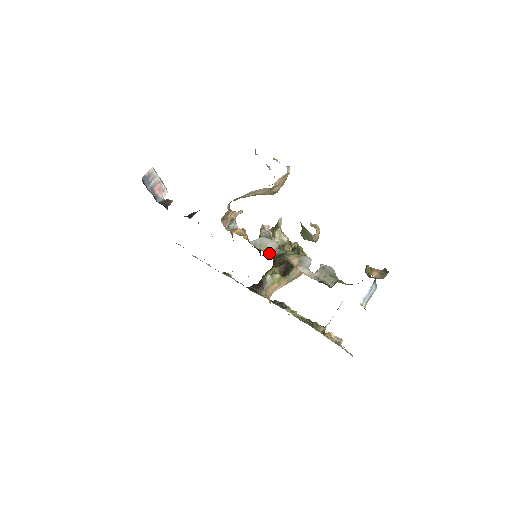
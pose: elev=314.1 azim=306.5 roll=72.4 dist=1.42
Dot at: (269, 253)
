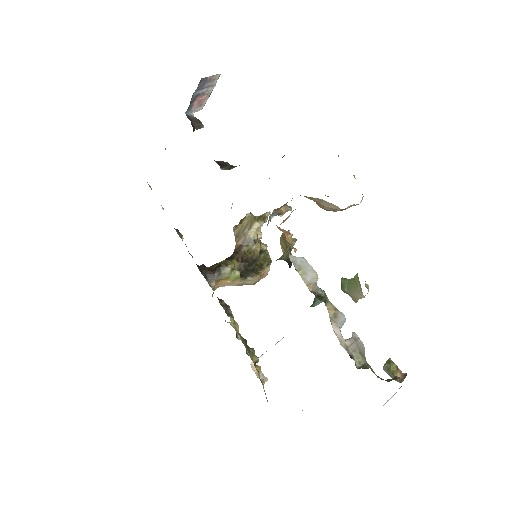
Dot at: (307, 284)
